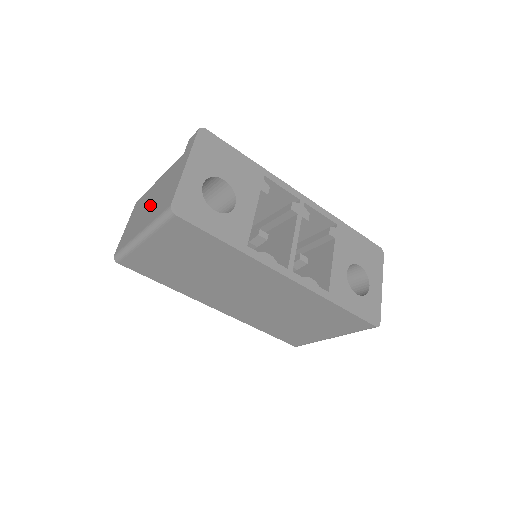
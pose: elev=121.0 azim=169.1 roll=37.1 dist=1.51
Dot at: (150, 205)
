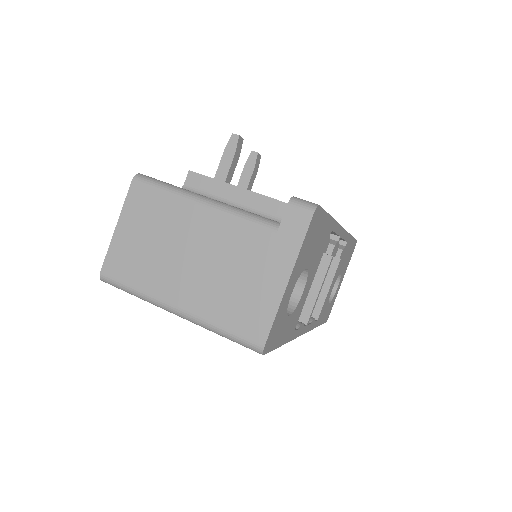
Dot at: (194, 263)
